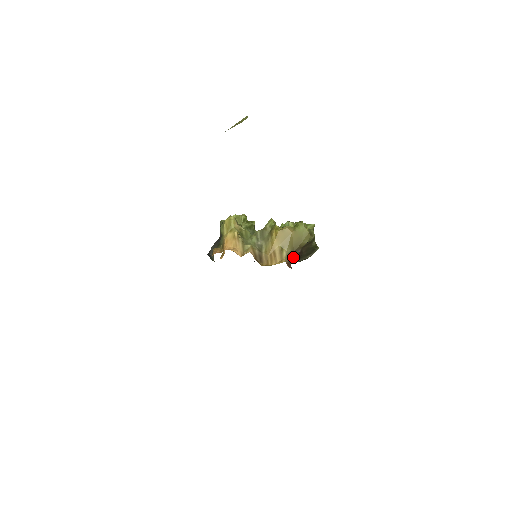
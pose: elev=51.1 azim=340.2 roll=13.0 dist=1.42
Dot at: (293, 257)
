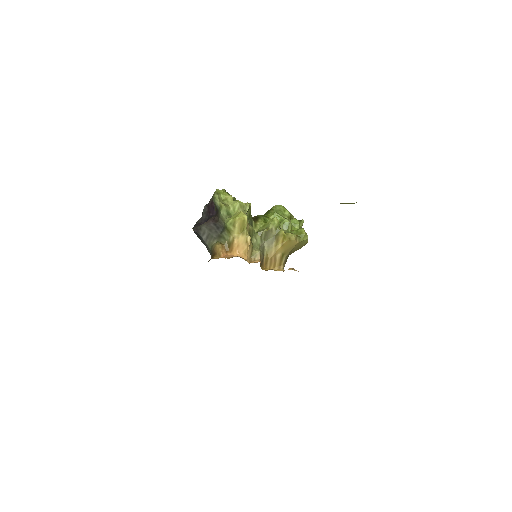
Dot at: (286, 260)
